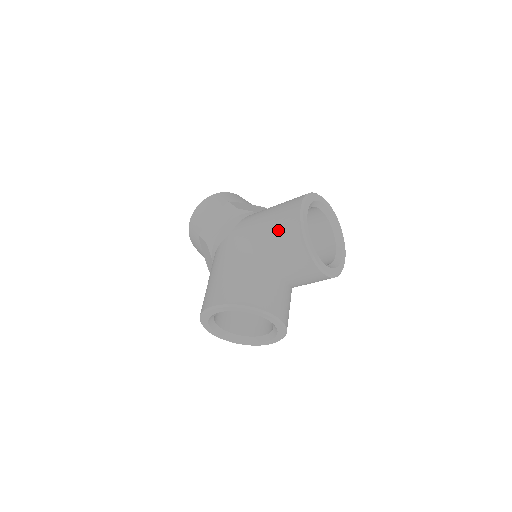
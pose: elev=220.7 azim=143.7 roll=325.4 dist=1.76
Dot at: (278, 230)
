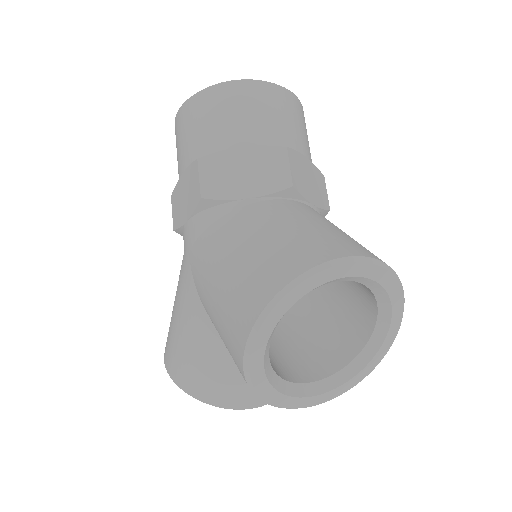
Dot at: (223, 337)
